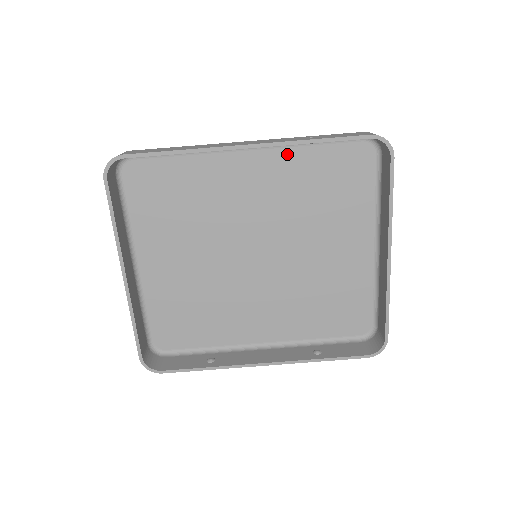
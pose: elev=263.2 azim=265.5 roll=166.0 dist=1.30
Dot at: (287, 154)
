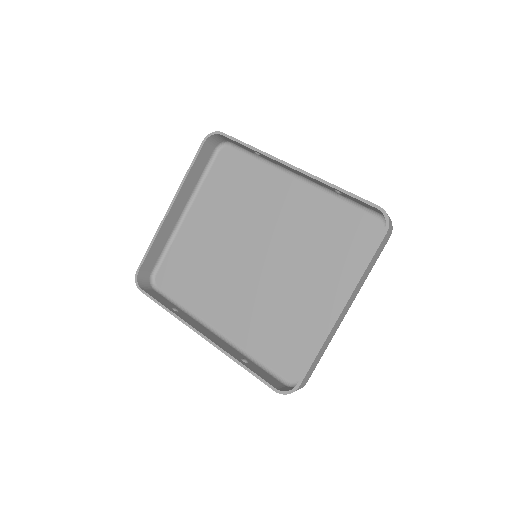
Dot at: (322, 198)
